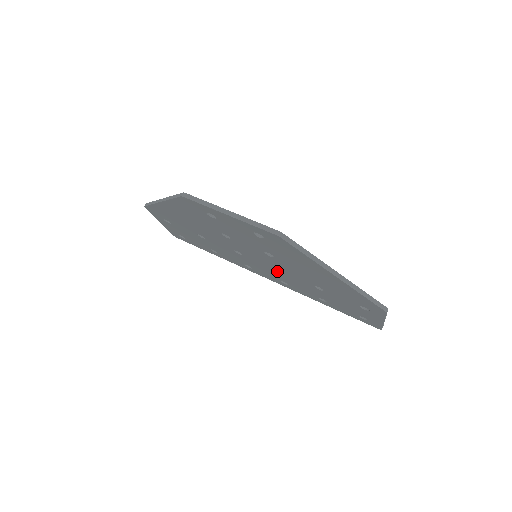
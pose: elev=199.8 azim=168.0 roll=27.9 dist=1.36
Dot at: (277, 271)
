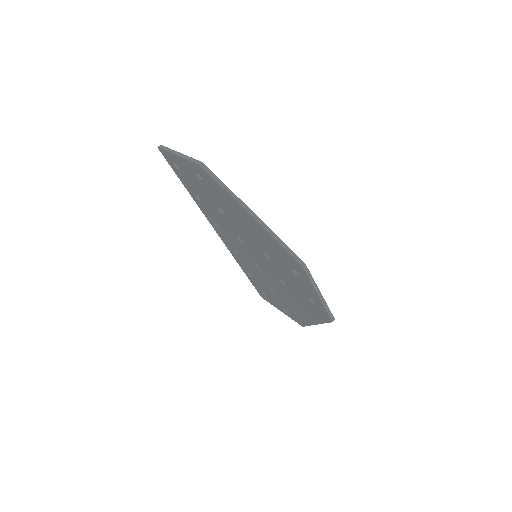
Dot at: (254, 263)
